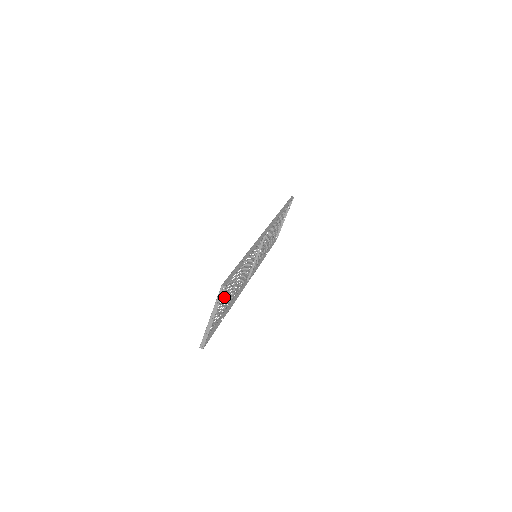
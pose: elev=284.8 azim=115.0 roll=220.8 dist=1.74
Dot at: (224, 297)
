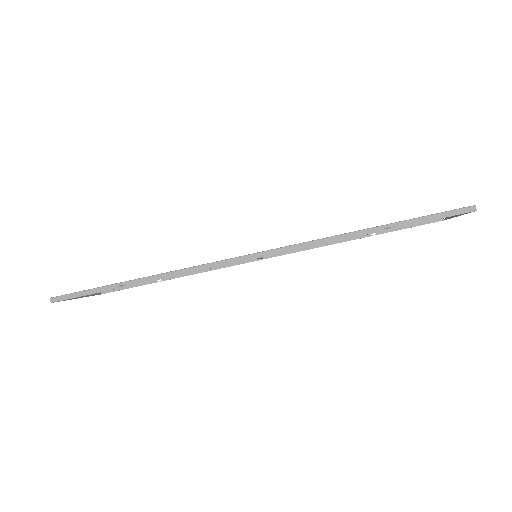
Dot at: occluded
